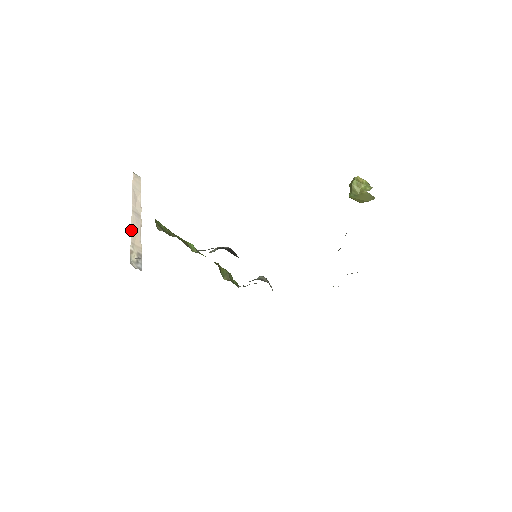
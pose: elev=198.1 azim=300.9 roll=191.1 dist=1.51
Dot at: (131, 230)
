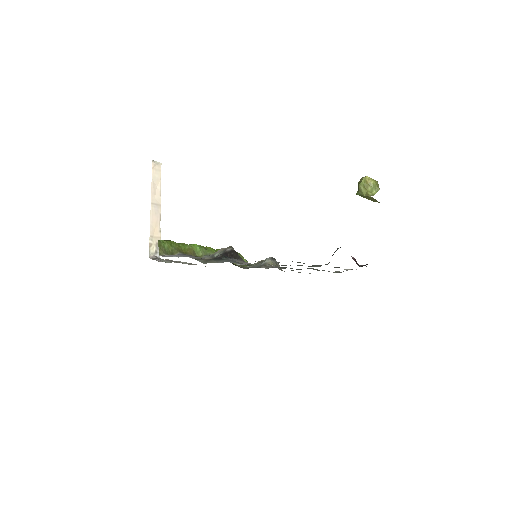
Dot at: (150, 223)
